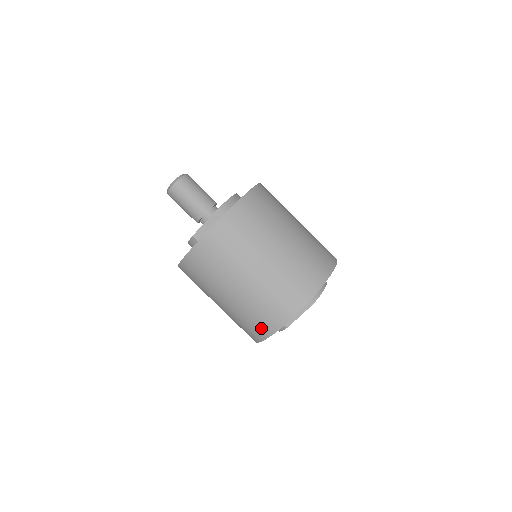
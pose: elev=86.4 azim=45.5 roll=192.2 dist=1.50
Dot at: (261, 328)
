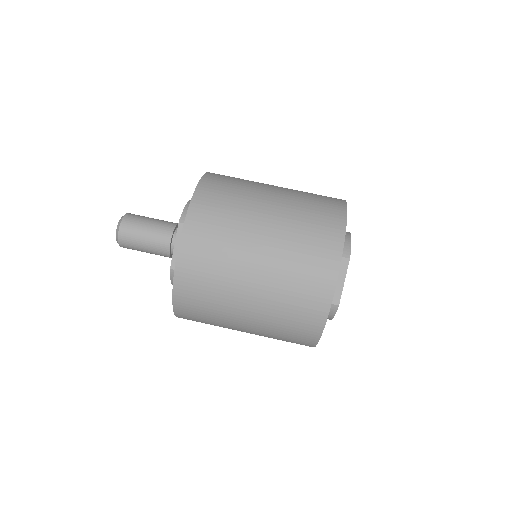
Dot at: (309, 321)
